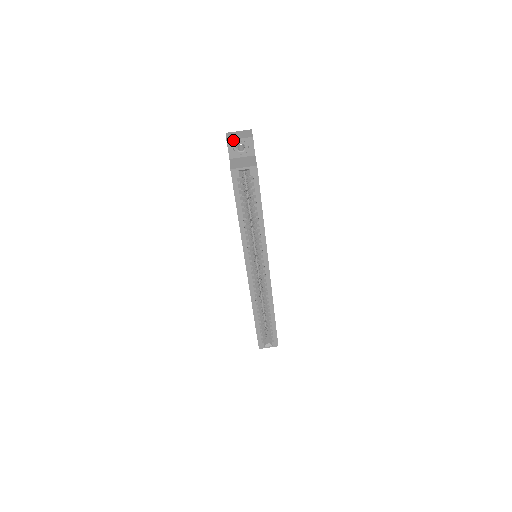
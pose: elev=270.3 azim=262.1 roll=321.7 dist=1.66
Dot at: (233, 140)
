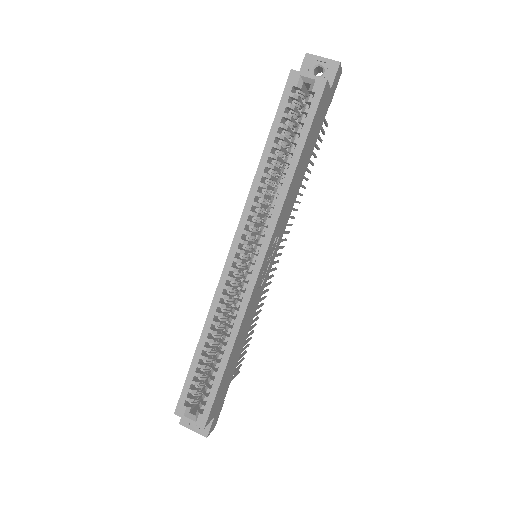
Dot at: (314, 56)
